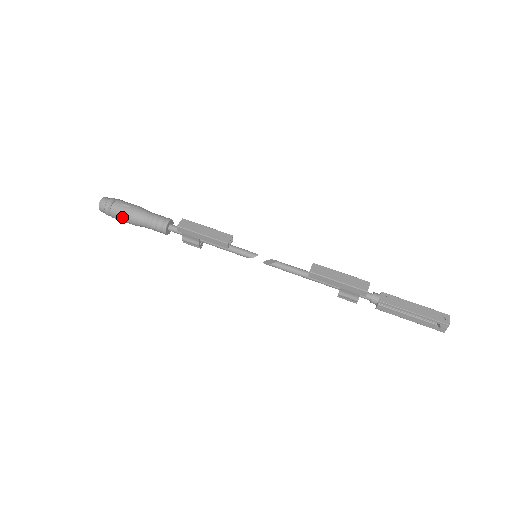
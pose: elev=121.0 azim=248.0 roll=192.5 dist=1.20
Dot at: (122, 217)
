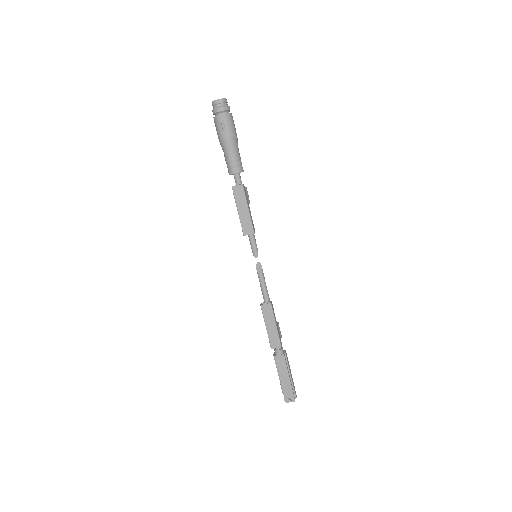
Dot at: (217, 130)
